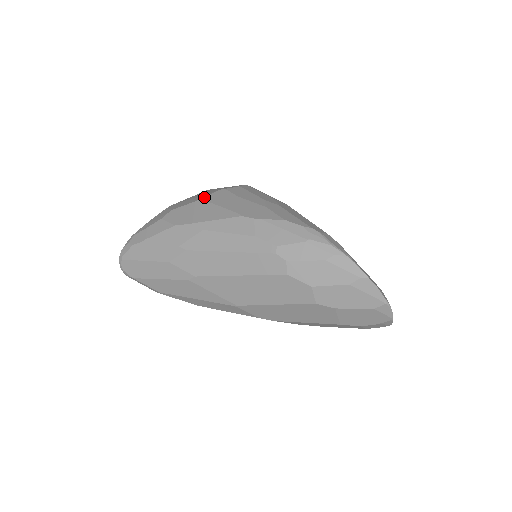
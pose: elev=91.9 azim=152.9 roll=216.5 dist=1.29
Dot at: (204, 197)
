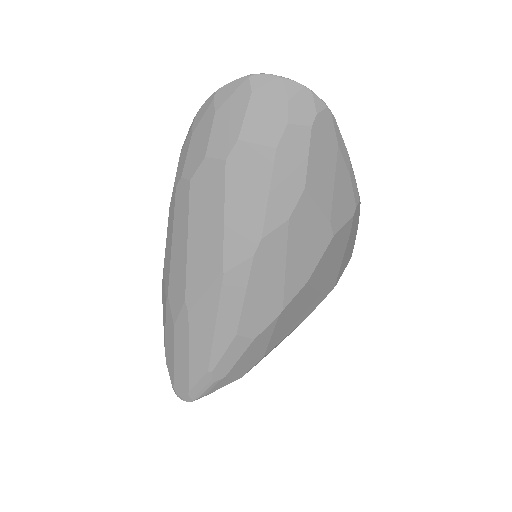
Dot at: occluded
